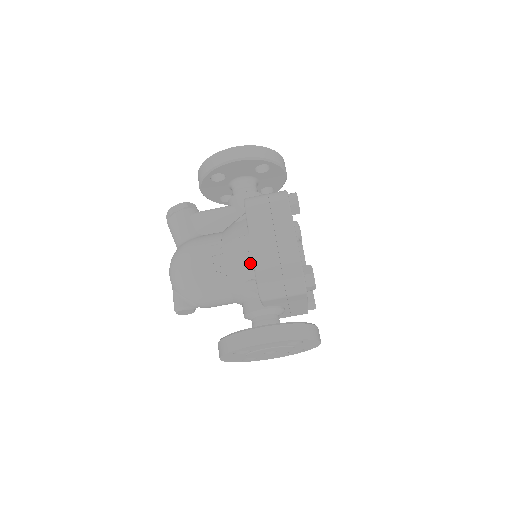
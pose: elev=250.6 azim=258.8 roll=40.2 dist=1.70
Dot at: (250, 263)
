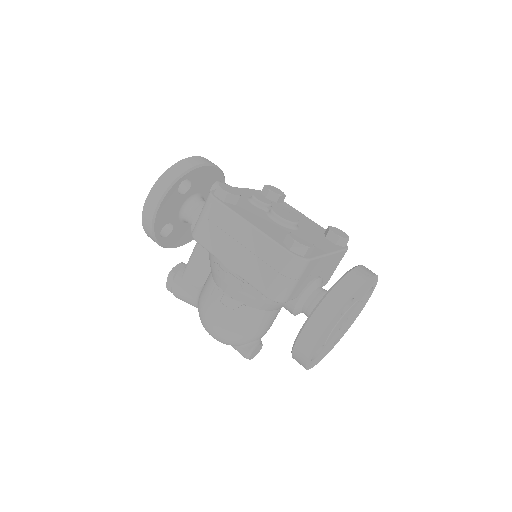
Dot at: (245, 283)
